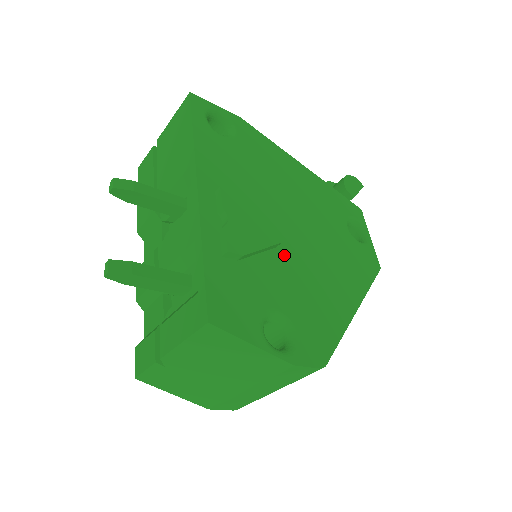
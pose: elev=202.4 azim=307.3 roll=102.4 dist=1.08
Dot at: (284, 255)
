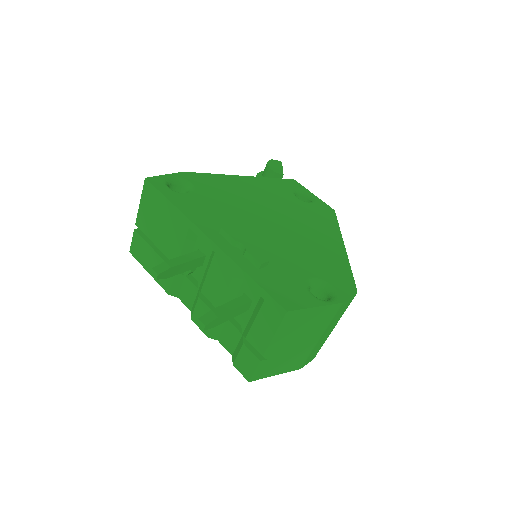
Dot at: (284, 243)
